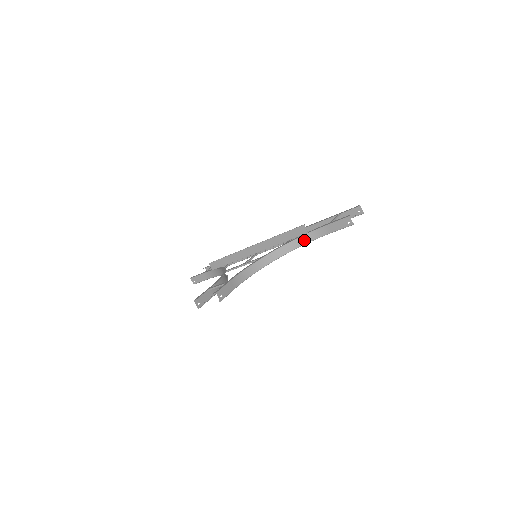
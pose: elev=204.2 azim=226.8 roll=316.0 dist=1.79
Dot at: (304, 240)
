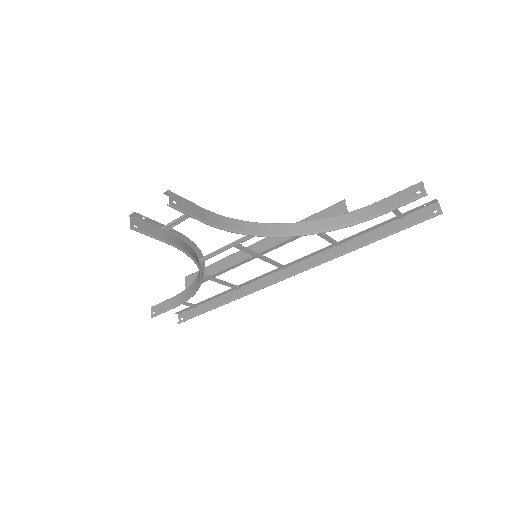
Dot at: (338, 222)
